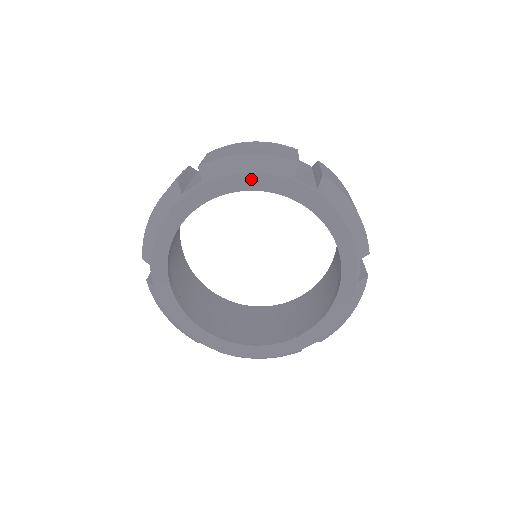
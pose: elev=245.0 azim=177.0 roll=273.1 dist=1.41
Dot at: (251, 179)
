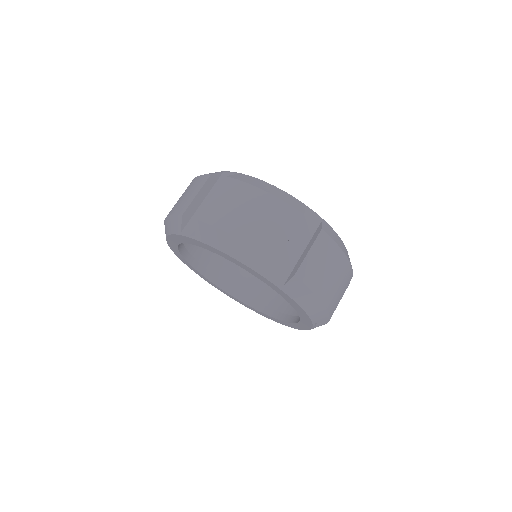
Dot at: (173, 238)
